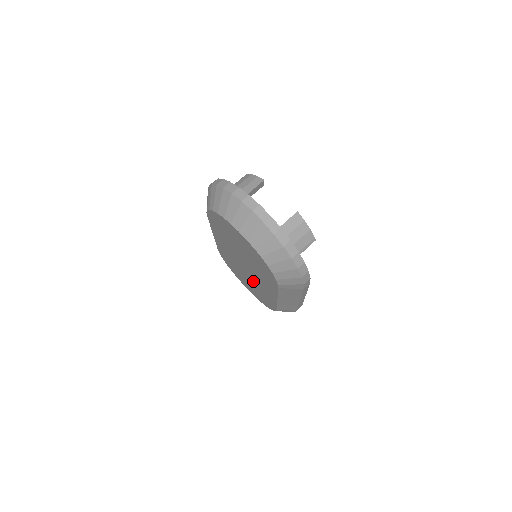
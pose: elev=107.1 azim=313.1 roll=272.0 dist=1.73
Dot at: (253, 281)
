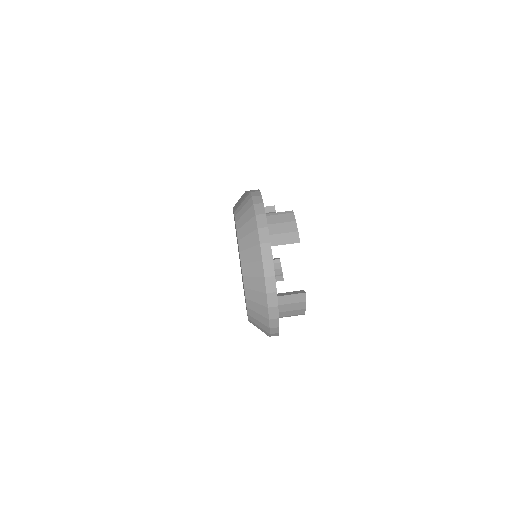
Dot at: occluded
